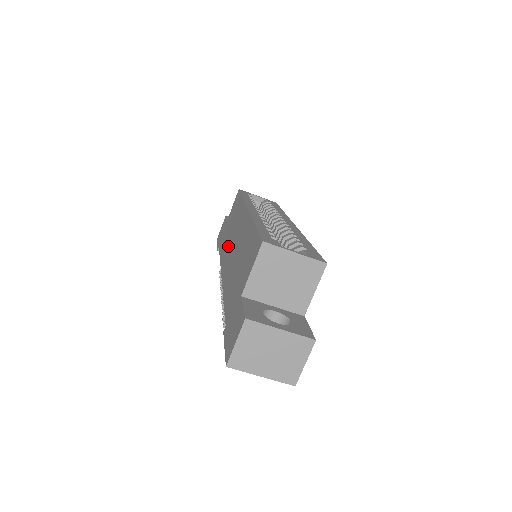
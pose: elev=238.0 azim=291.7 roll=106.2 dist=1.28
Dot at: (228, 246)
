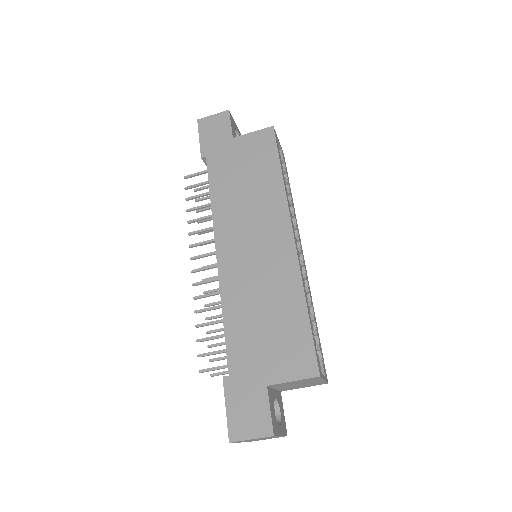
Dot at: (238, 219)
